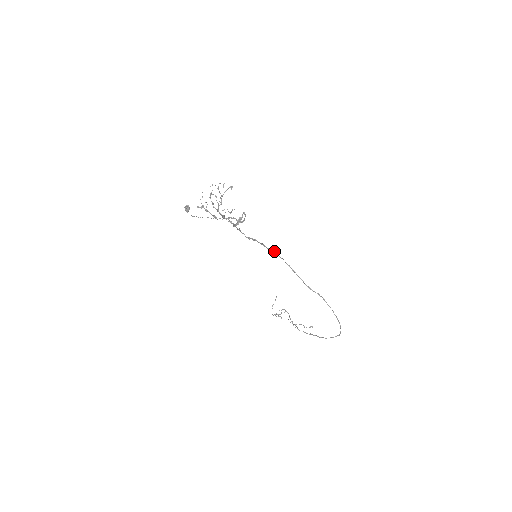
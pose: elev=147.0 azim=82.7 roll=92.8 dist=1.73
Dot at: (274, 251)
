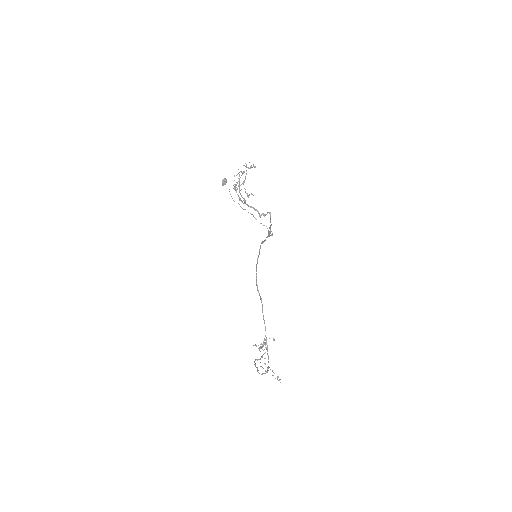
Dot at: occluded
